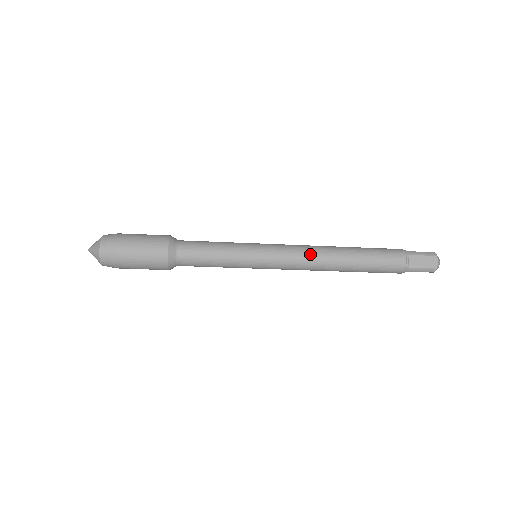
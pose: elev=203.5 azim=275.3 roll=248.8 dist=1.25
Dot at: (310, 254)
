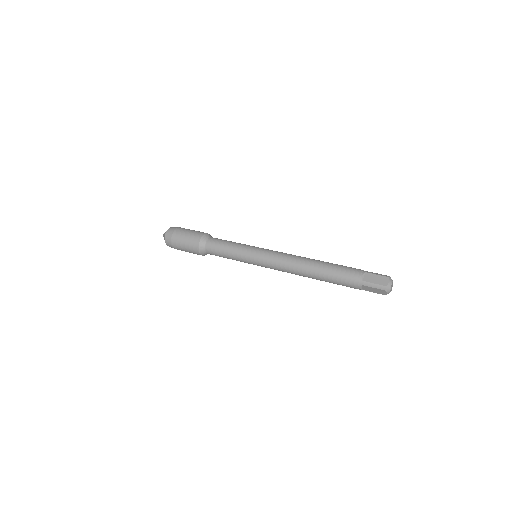
Dot at: (286, 270)
